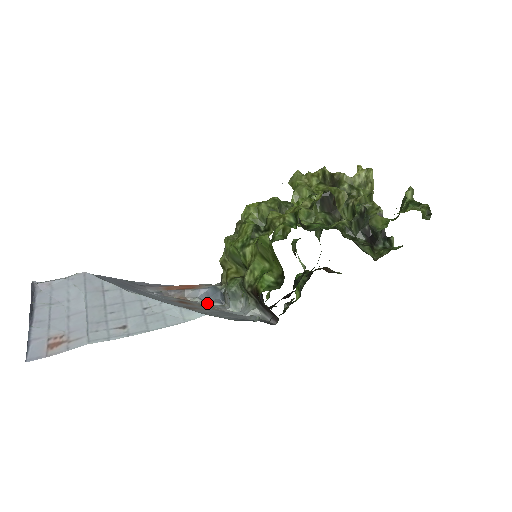
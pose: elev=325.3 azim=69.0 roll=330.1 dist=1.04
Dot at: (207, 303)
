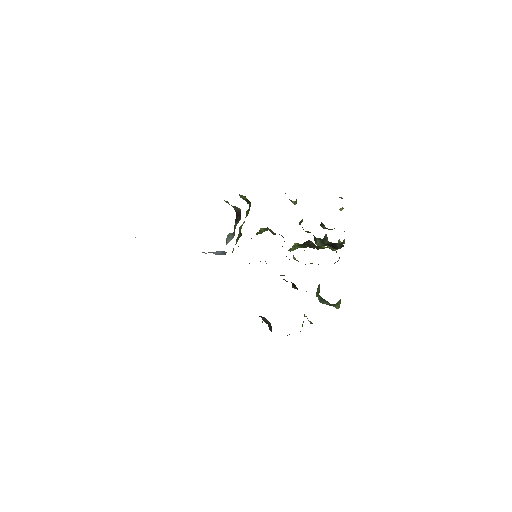
Dot at: (215, 253)
